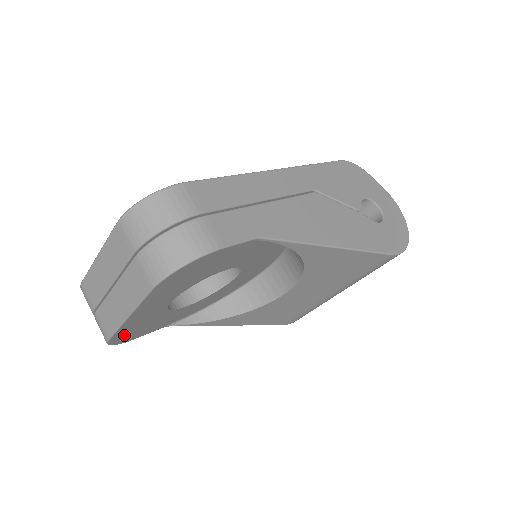
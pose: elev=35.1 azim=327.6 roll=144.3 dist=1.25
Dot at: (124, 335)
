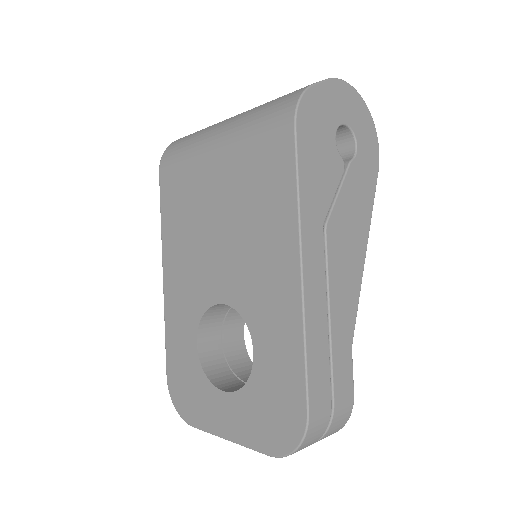
Dot at: occluded
